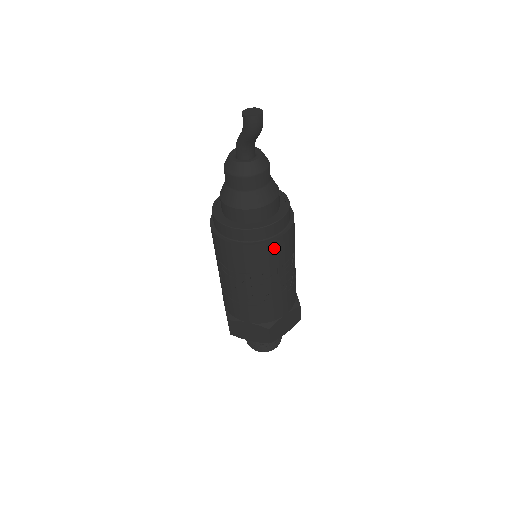
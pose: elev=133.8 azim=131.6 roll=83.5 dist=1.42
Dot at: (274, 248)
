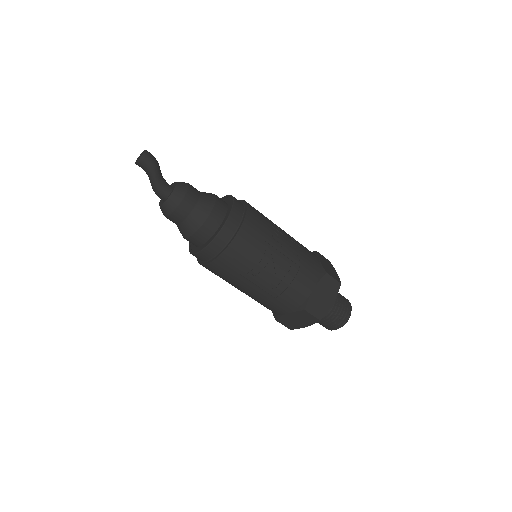
Dot at: (254, 214)
